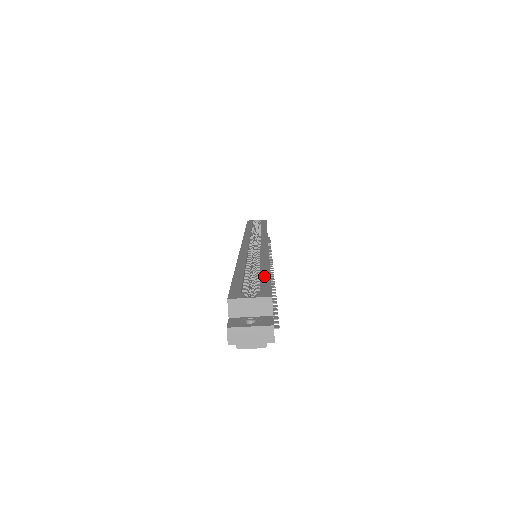
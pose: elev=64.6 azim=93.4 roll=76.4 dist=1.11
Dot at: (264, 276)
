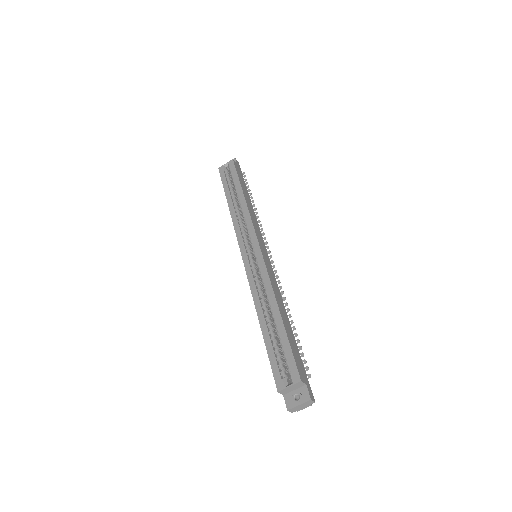
Dot at: (284, 340)
